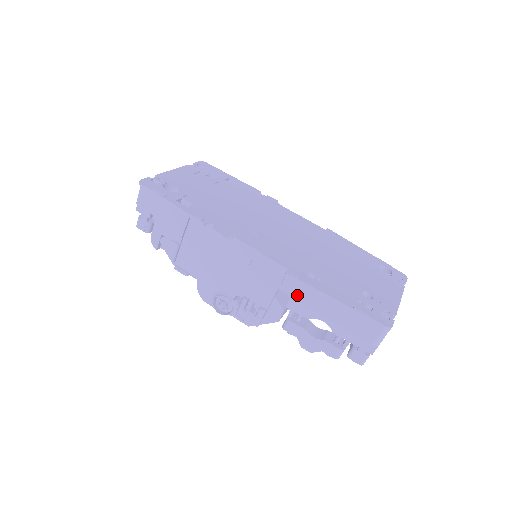
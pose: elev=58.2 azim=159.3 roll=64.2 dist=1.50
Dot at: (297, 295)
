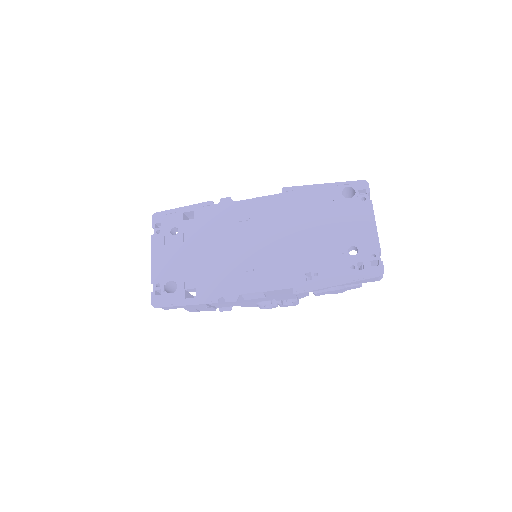
Dot at: occluded
